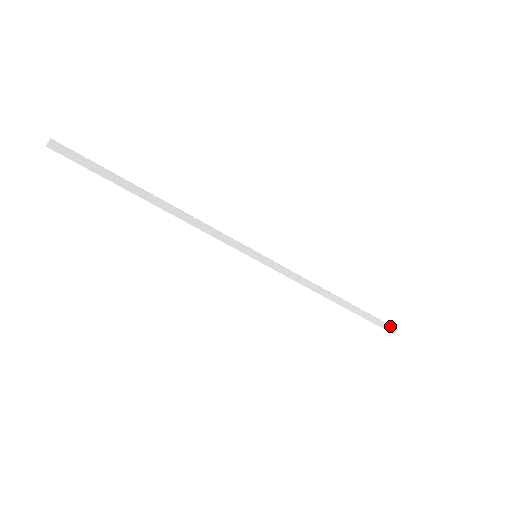
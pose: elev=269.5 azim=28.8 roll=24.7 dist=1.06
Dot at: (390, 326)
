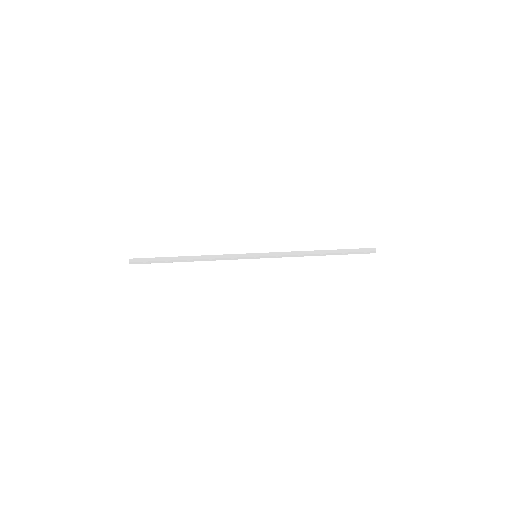
Dot at: (368, 248)
